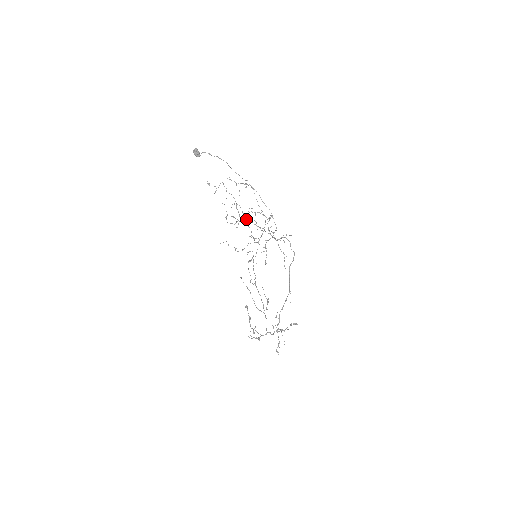
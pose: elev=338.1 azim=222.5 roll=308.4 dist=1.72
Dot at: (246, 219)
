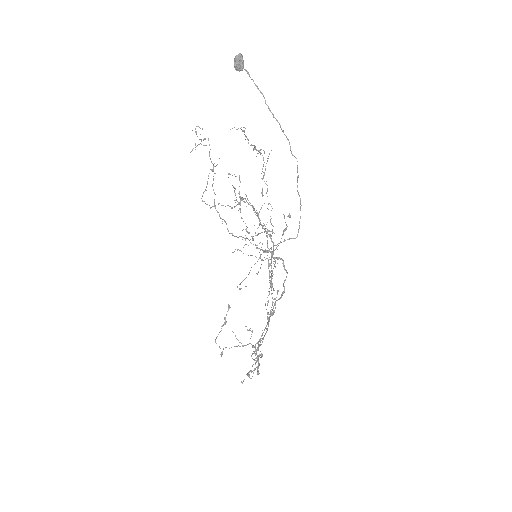
Dot at: (234, 206)
